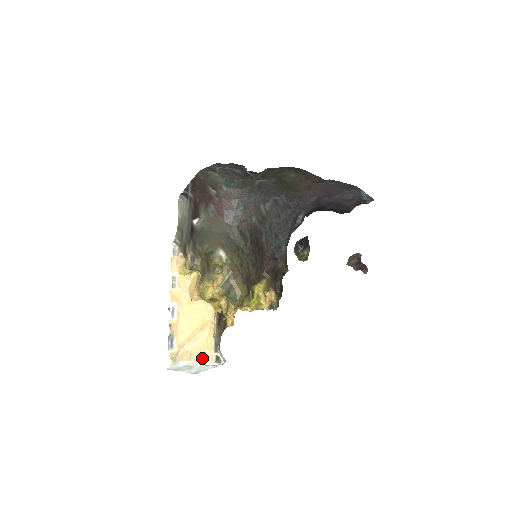
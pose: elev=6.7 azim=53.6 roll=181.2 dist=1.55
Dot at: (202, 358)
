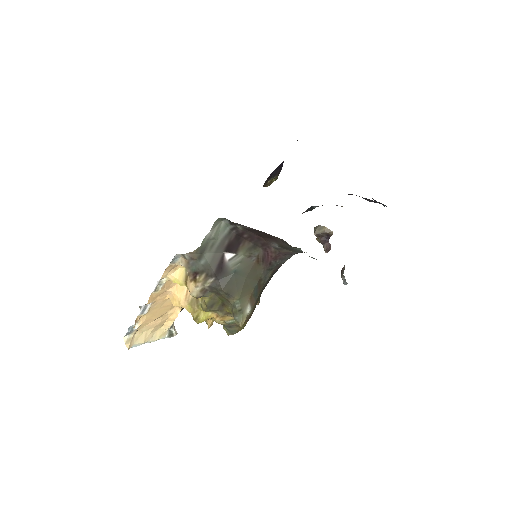
Dot at: (156, 336)
